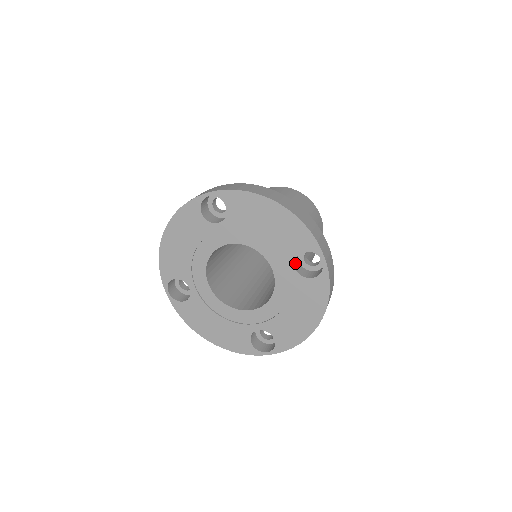
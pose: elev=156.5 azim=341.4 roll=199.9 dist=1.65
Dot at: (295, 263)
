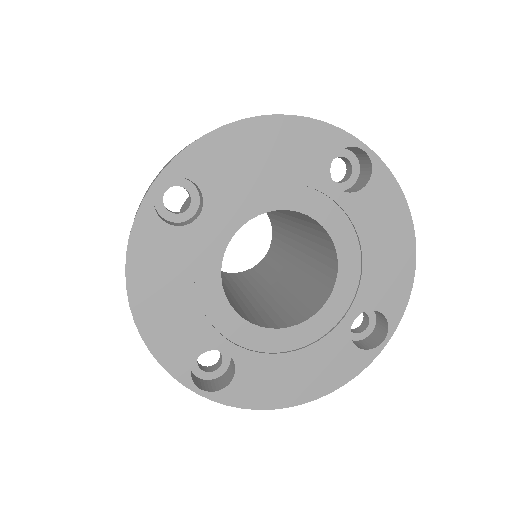
Dot at: (332, 185)
